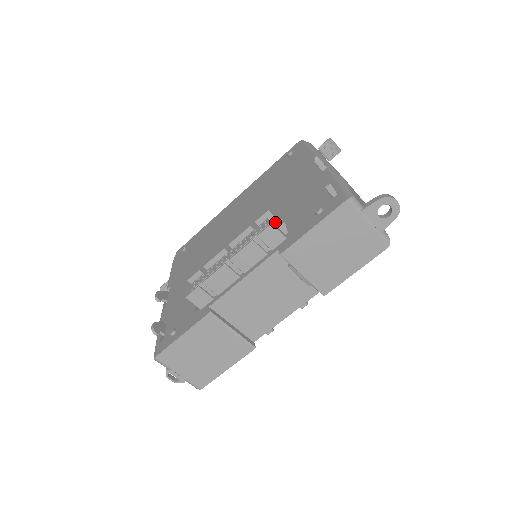
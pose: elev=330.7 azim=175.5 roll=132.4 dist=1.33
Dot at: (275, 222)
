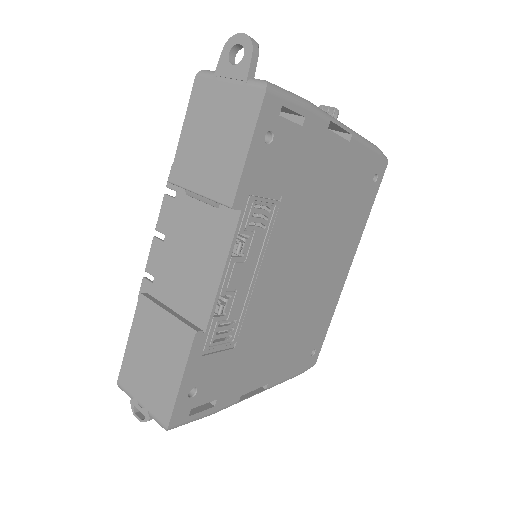
Dot at: occluded
